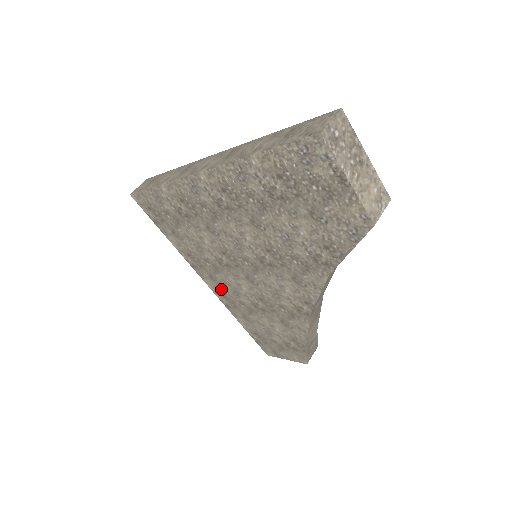
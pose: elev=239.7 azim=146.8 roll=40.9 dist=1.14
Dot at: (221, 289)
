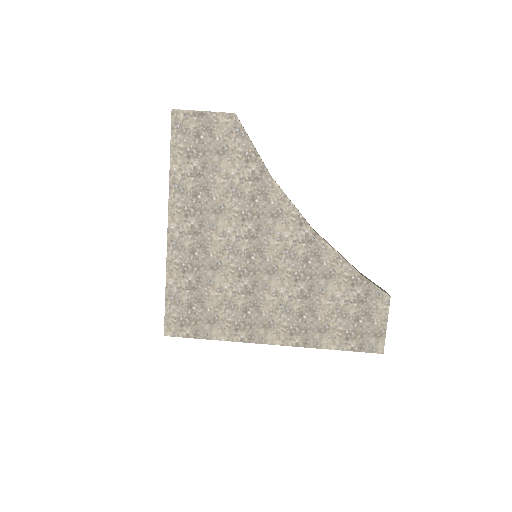
Dot at: (281, 328)
